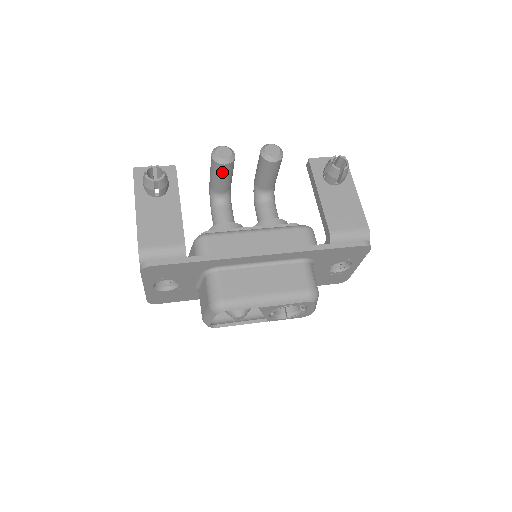
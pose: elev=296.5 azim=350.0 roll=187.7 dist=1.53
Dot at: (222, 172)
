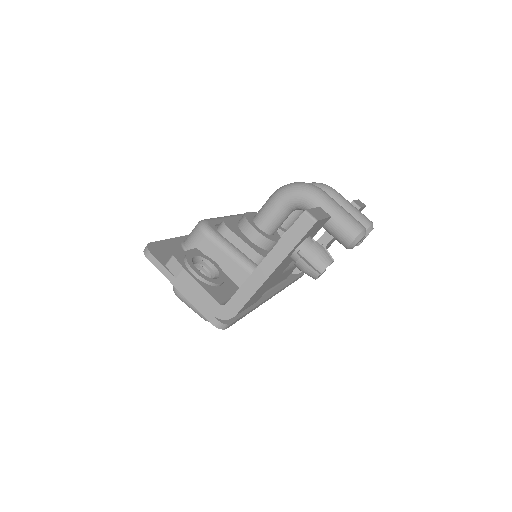
Dot at: (336, 239)
